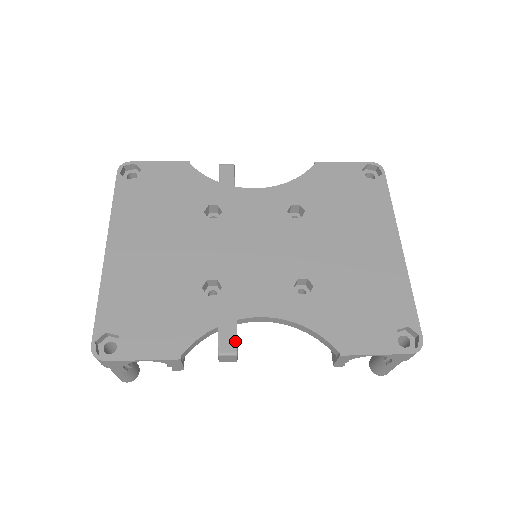
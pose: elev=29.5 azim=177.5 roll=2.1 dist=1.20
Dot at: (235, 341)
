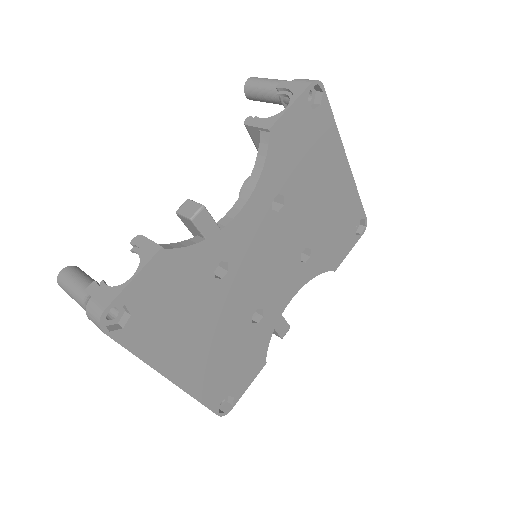
Dot at: (287, 324)
